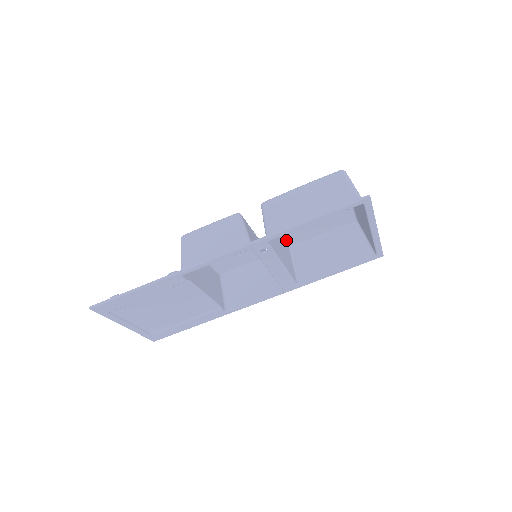
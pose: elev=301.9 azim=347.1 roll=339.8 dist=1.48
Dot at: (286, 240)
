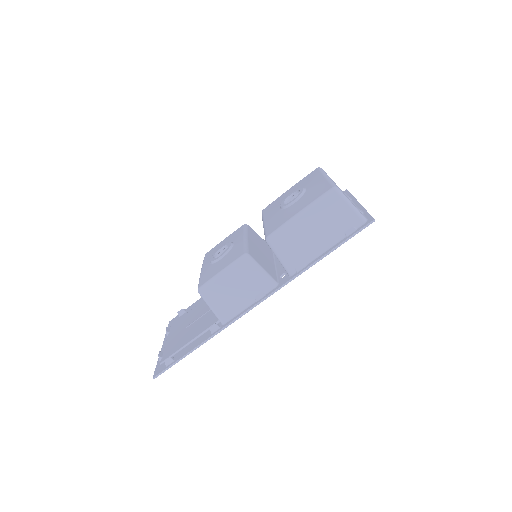
Dot at: occluded
